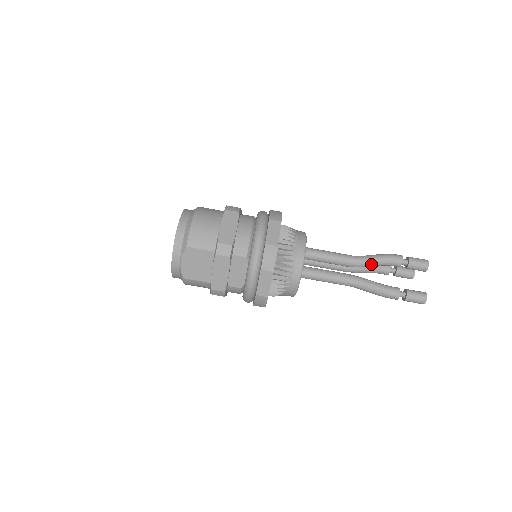
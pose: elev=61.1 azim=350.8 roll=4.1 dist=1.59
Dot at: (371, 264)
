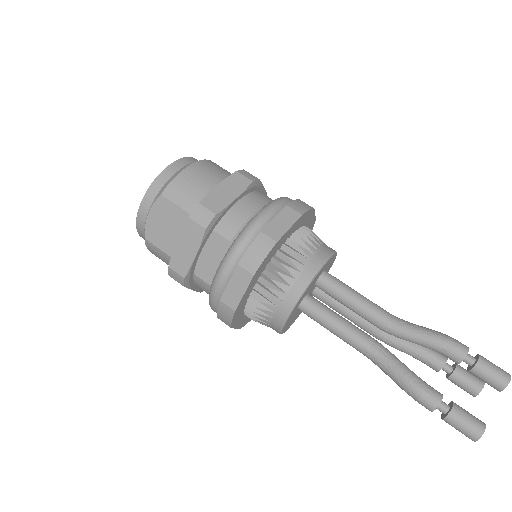
Dot at: (413, 338)
